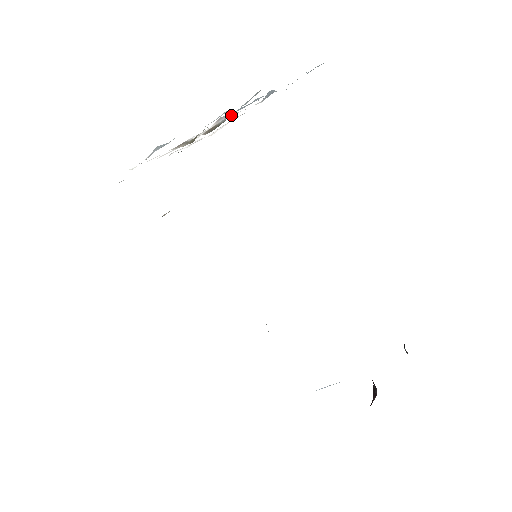
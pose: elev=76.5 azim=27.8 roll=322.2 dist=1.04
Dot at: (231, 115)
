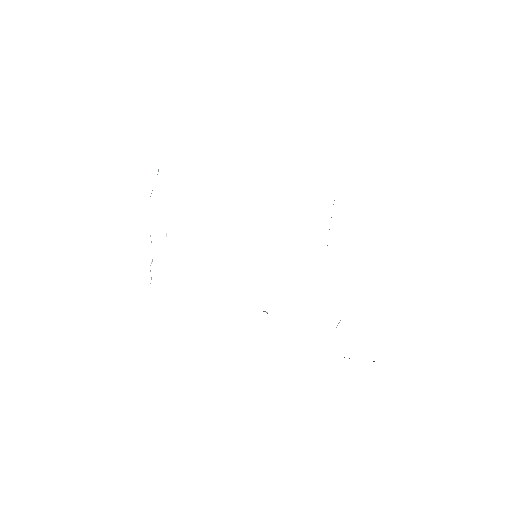
Dot at: occluded
